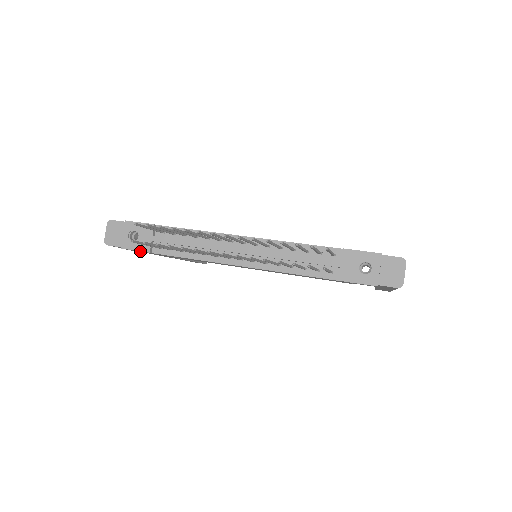
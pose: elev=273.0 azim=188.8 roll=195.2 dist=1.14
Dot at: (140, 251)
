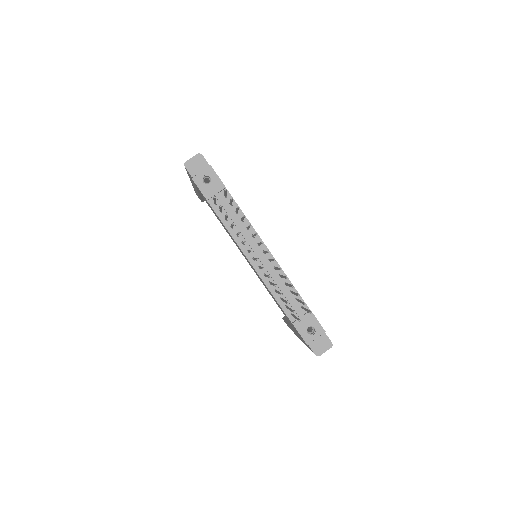
Dot at: (201, 192)
